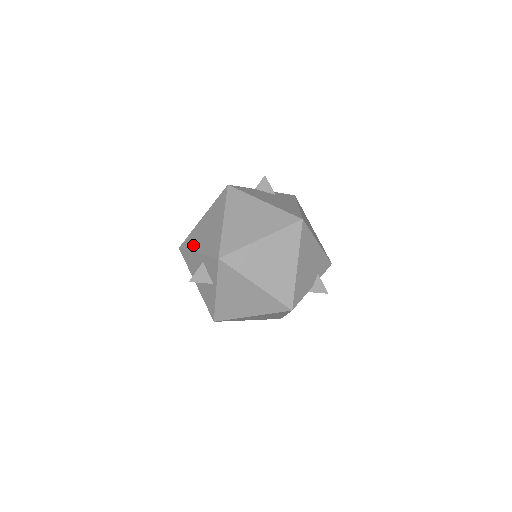
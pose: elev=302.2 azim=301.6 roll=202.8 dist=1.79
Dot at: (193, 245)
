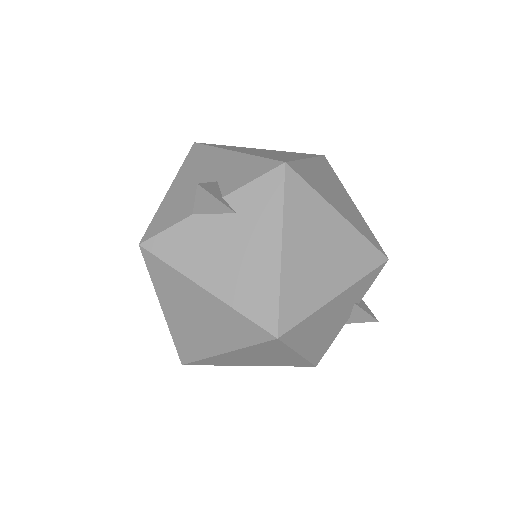
Dot at: occluded
